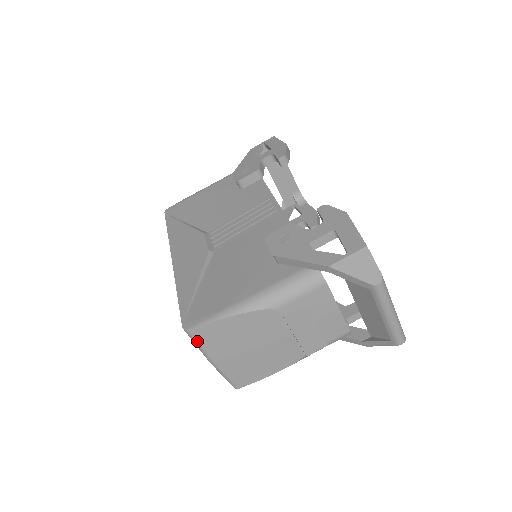
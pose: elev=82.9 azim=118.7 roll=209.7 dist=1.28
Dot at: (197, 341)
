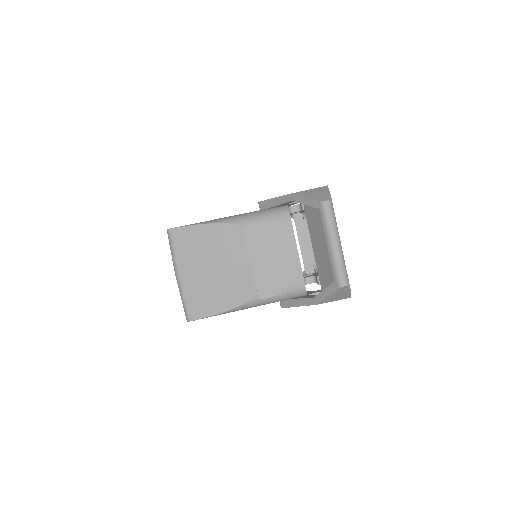
Dot at: (173, 244)
